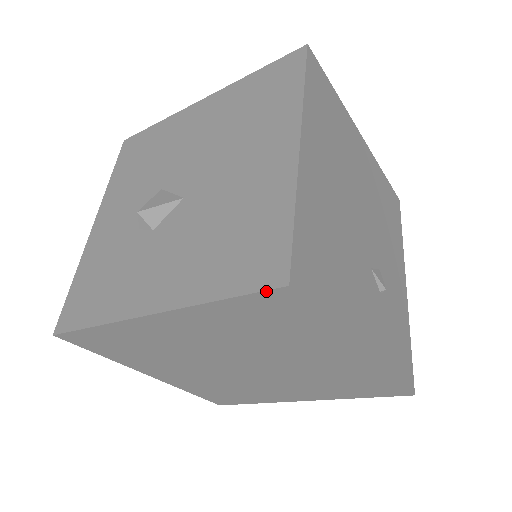
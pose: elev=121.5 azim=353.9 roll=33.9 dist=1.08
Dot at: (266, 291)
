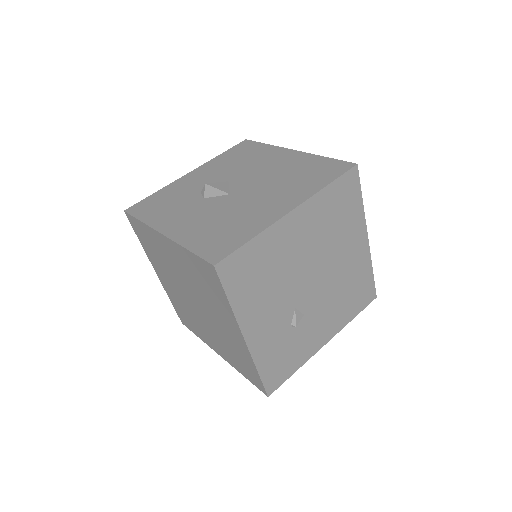
Dot at: (206, 261)
